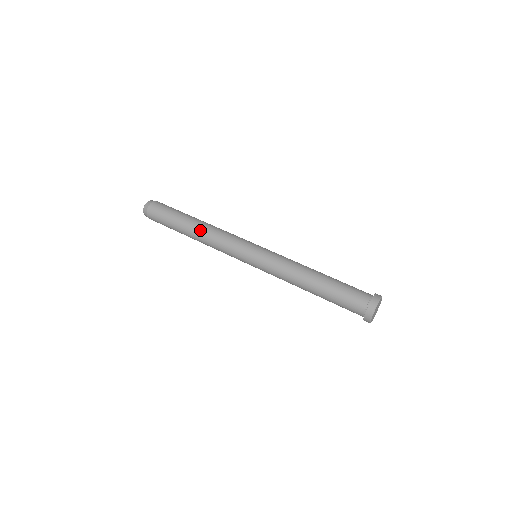
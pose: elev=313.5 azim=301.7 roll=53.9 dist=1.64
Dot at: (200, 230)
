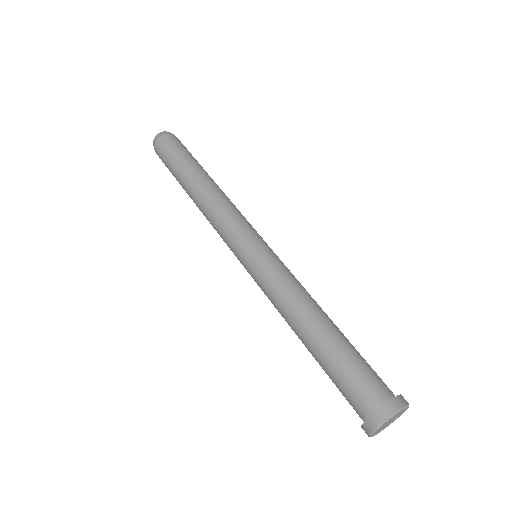
Dot at: (207, 187)
